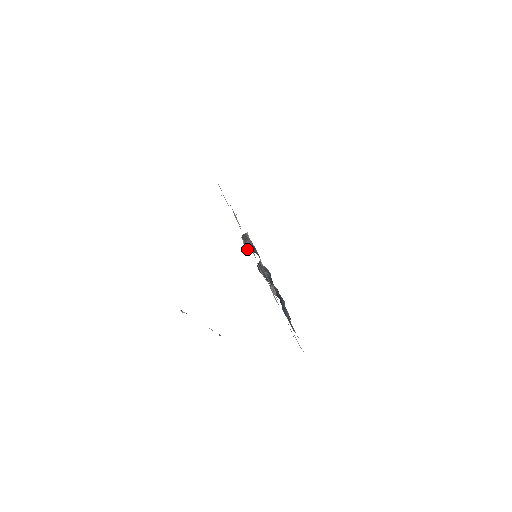
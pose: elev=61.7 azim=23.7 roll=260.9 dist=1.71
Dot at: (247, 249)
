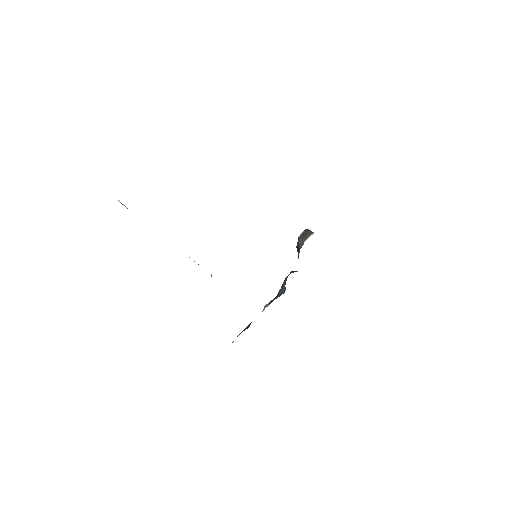
Dot at: occluded
